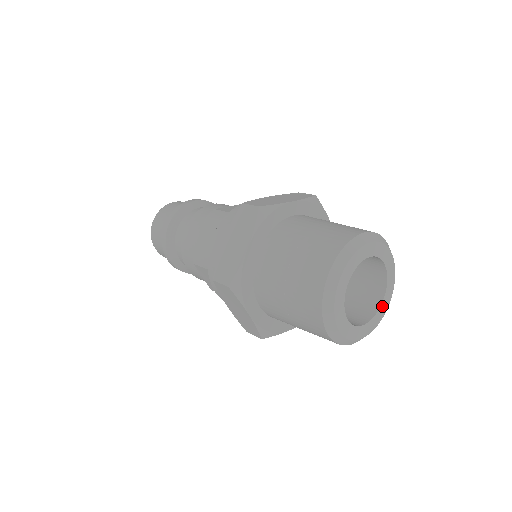
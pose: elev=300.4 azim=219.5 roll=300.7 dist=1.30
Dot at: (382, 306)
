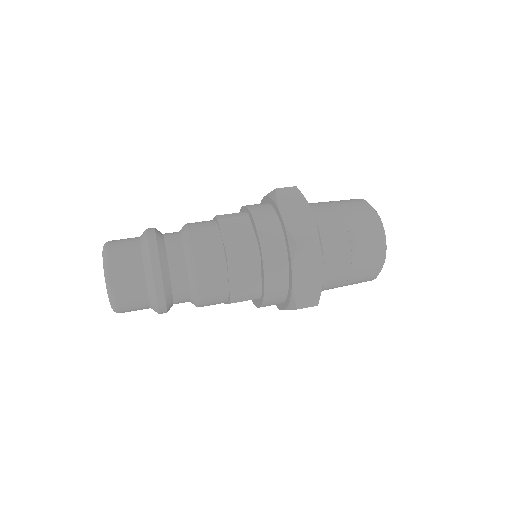
Dot at: occluded
